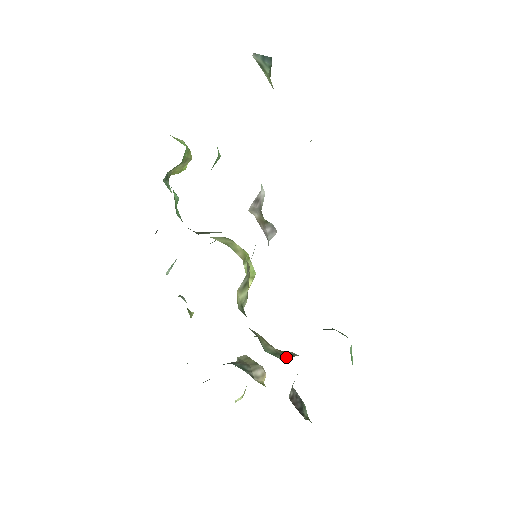
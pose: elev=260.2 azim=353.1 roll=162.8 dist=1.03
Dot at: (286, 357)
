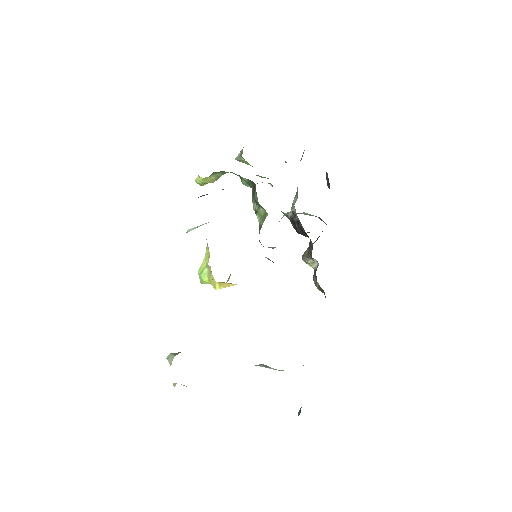
Dot at: occluded
